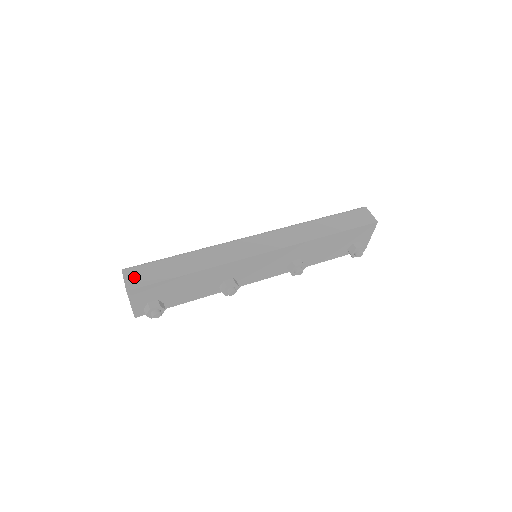
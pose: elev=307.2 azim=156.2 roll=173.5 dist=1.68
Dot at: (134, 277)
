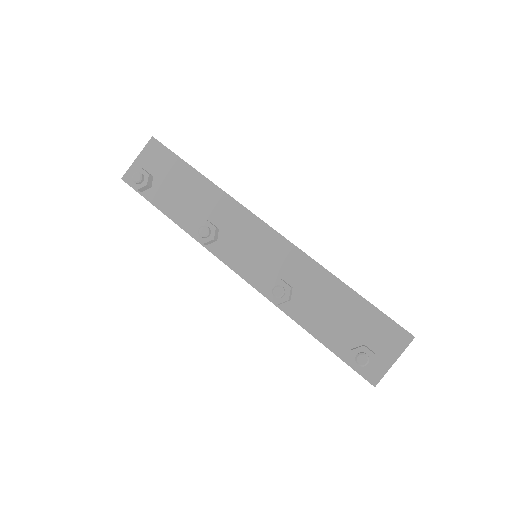
Dot at: occluded
